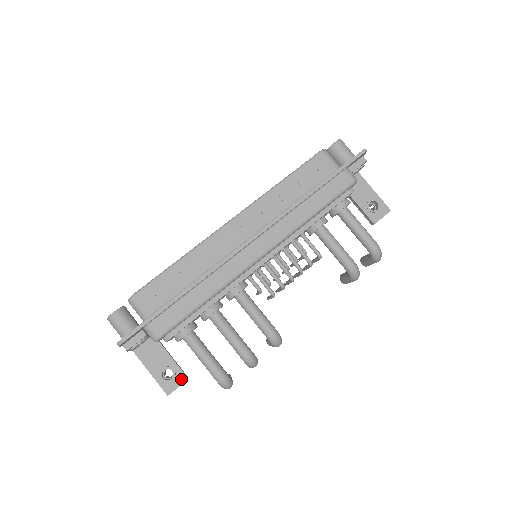
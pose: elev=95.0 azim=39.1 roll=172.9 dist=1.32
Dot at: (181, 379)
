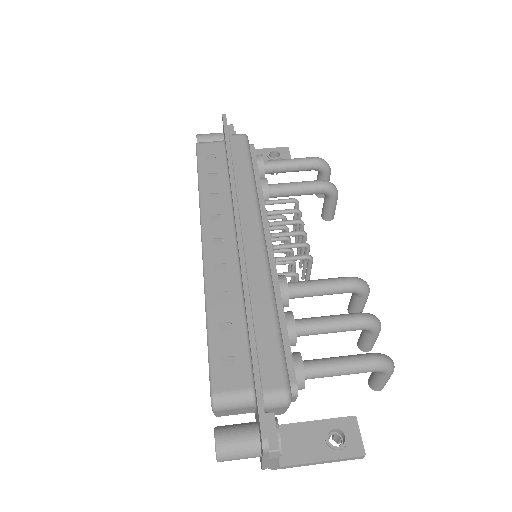
Dot at: (351, 425)
